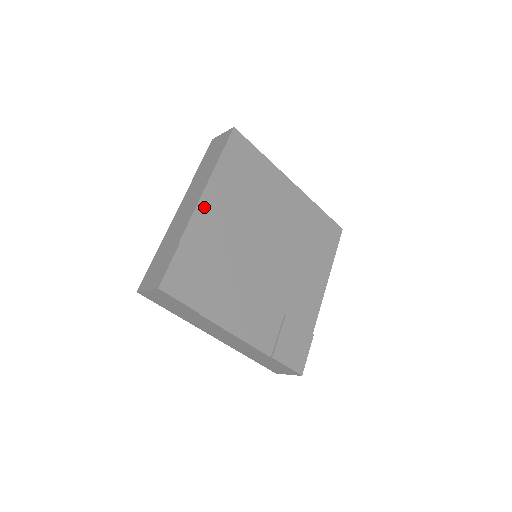
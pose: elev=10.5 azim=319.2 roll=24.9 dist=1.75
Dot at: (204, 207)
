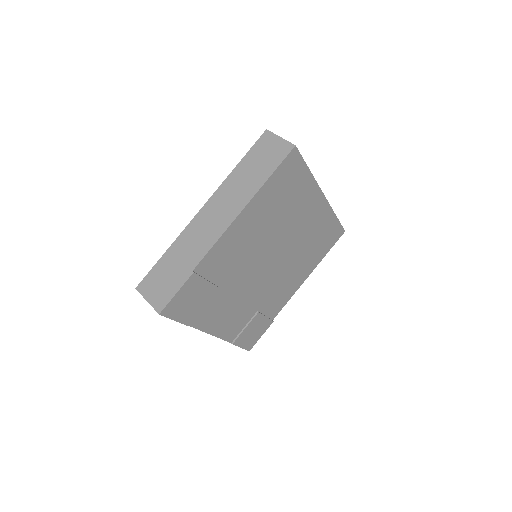
Dot at: (229, 235)
